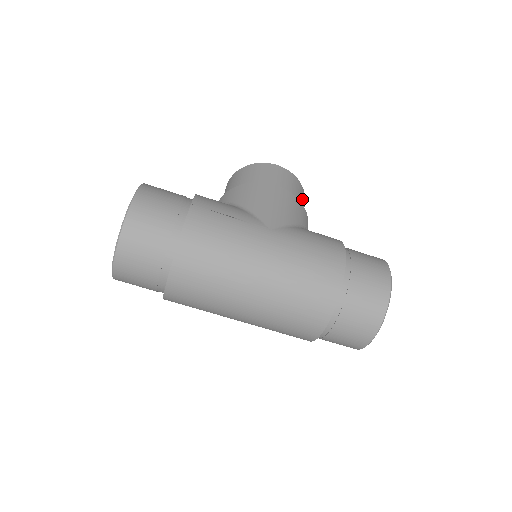
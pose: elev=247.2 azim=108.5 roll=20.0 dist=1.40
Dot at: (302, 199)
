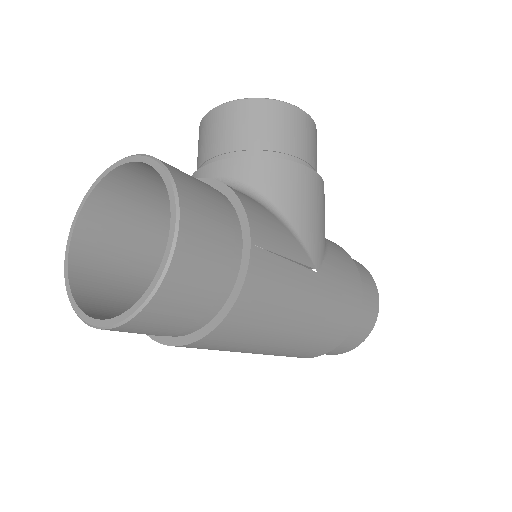
Dot at: occluded
